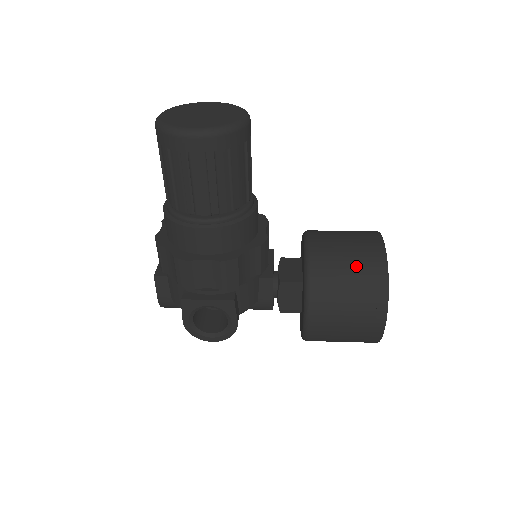
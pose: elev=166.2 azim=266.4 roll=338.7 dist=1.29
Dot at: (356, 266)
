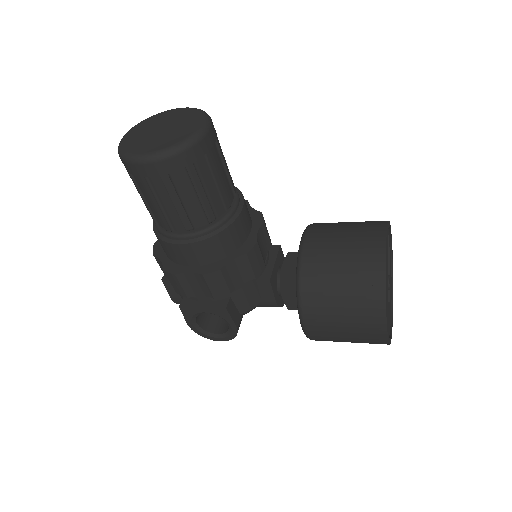
Dot at: (349, 271)
